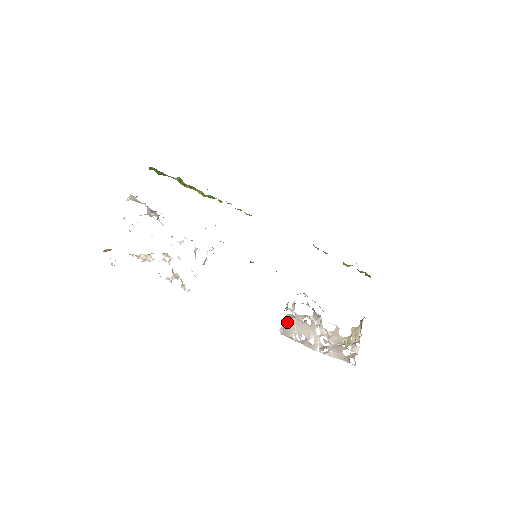
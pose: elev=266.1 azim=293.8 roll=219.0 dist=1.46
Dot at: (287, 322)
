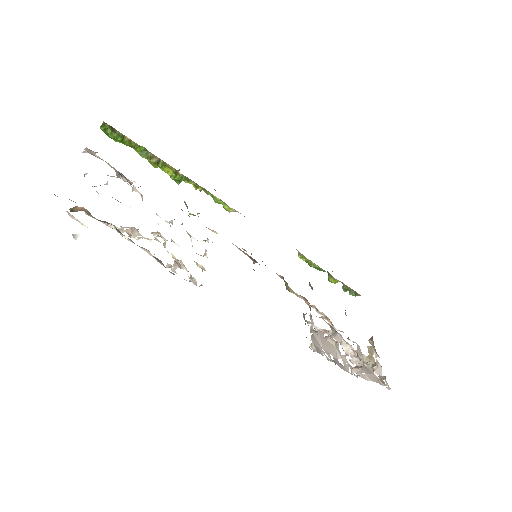
Dot at: (312, 337)
